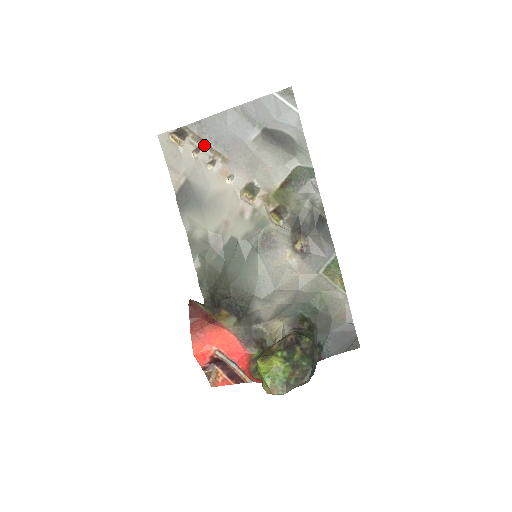
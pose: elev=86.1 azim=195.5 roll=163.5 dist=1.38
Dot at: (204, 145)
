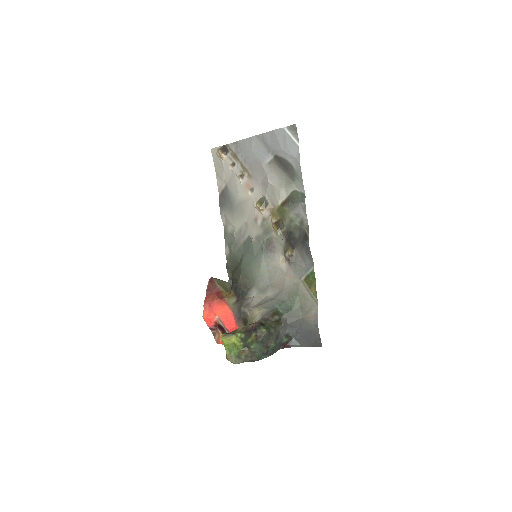
Dot at: (238, 161)
